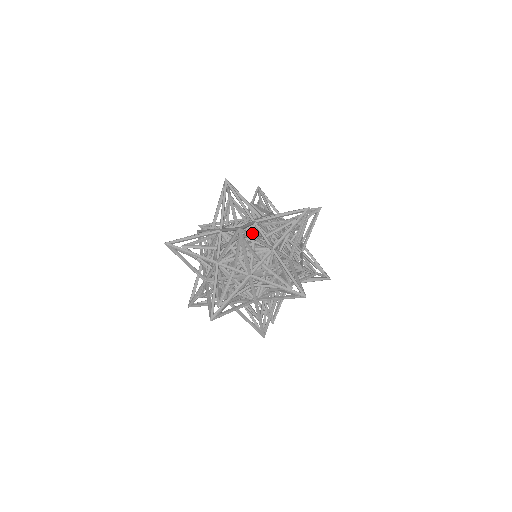
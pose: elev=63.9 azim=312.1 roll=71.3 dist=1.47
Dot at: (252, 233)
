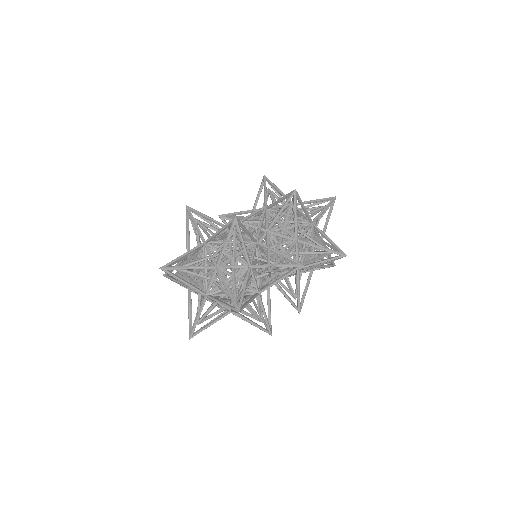
Dot at: occluded
